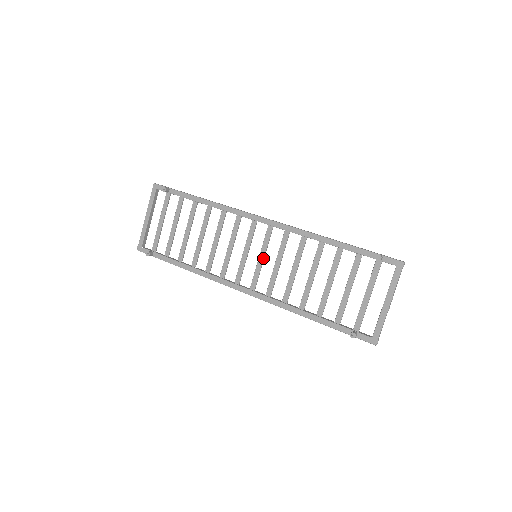
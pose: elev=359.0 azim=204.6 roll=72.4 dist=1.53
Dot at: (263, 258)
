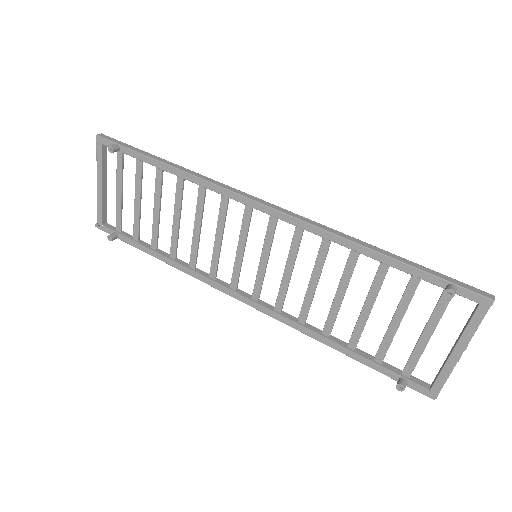
Dot at: (266, 261)
